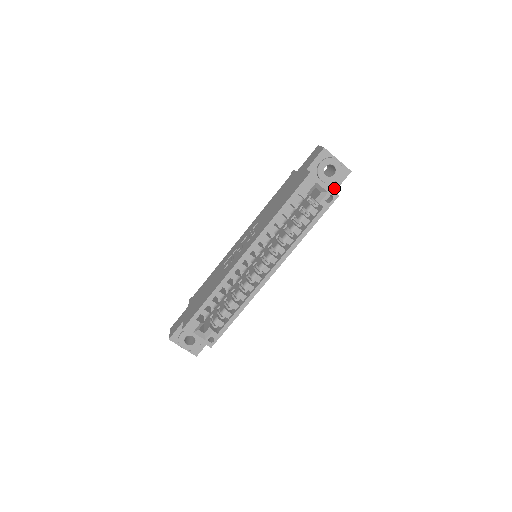
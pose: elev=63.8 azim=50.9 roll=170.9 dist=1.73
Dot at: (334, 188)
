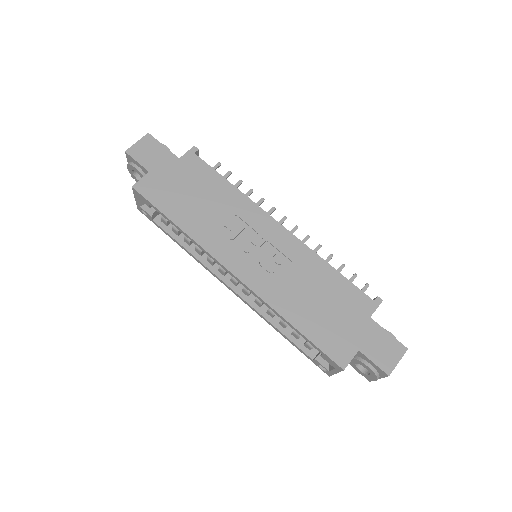
Dot at: occluded
